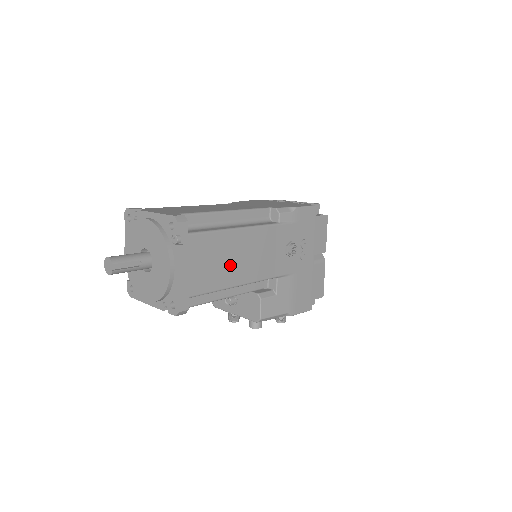
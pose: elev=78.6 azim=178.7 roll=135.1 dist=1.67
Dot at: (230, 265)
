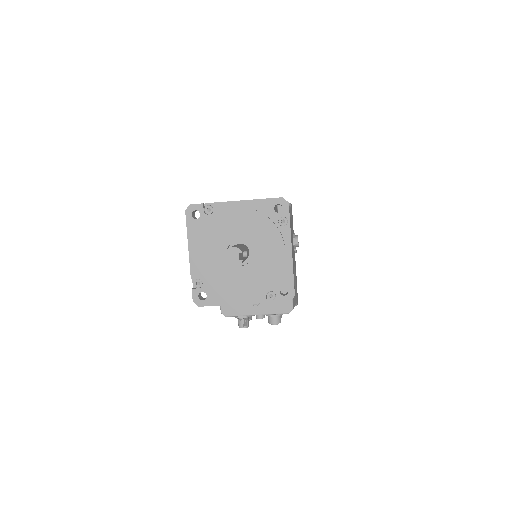
Dot at: occluded
